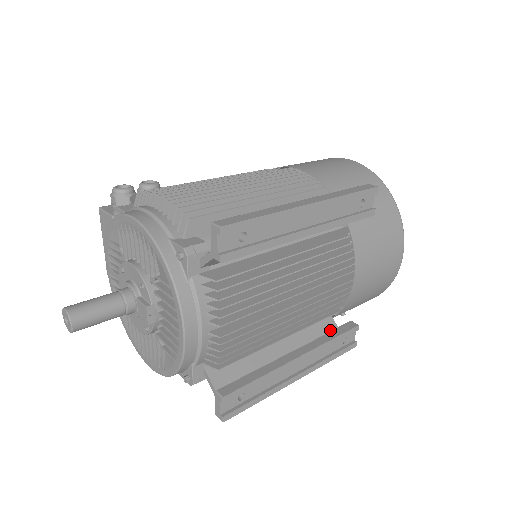
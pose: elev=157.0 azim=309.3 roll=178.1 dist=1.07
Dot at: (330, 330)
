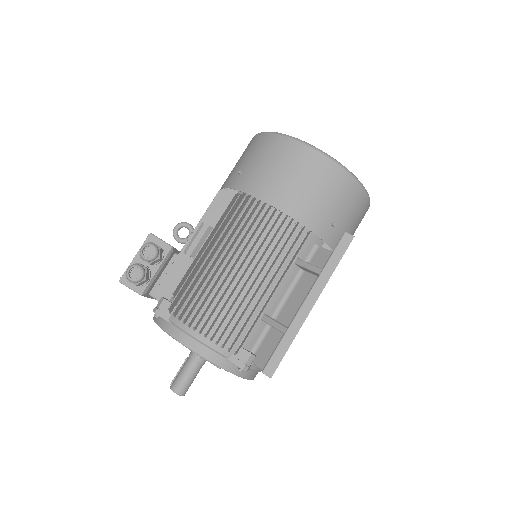
Dot at: occluded
